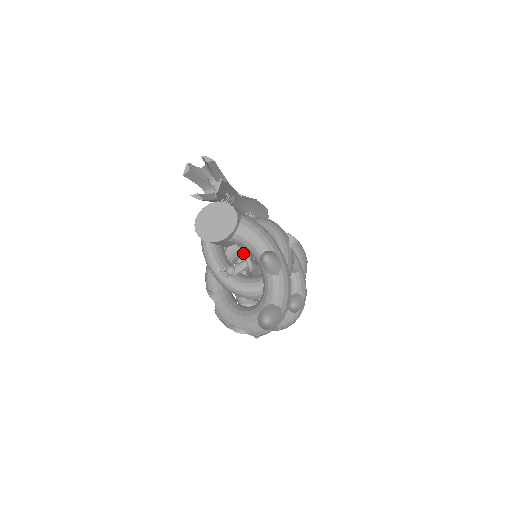
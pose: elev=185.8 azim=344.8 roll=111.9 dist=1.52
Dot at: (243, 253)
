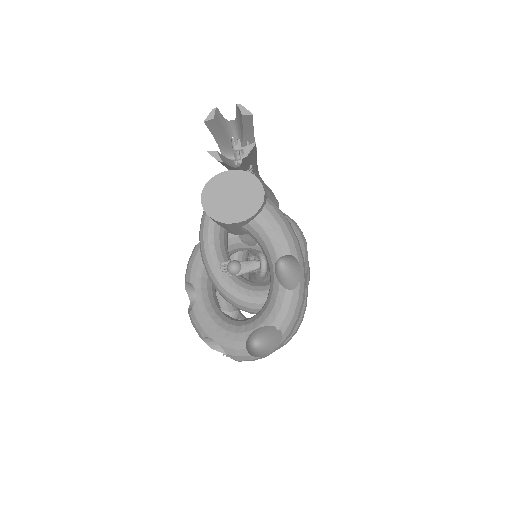
Dot at: (242, 248)
